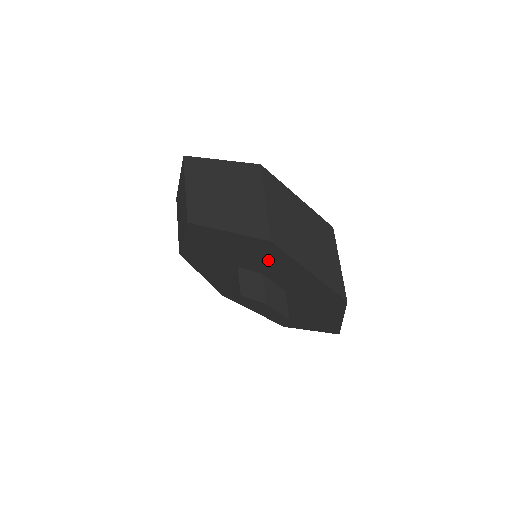
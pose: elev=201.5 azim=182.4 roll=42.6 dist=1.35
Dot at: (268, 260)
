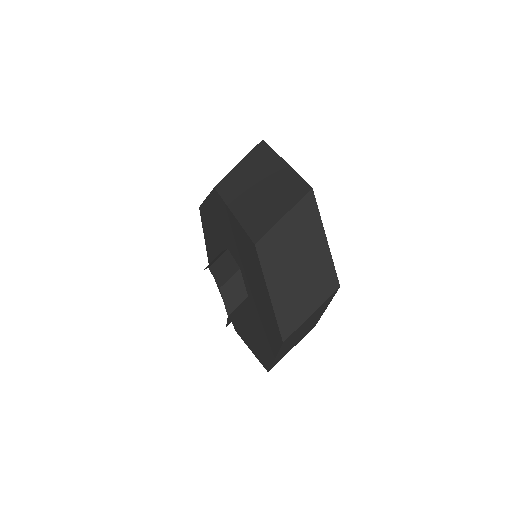
Dot at: (264, 319)
